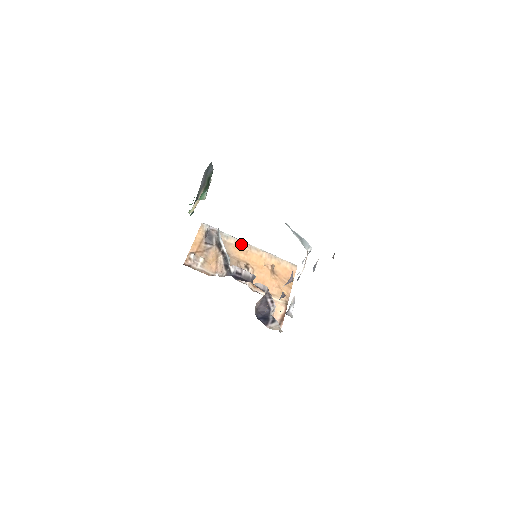
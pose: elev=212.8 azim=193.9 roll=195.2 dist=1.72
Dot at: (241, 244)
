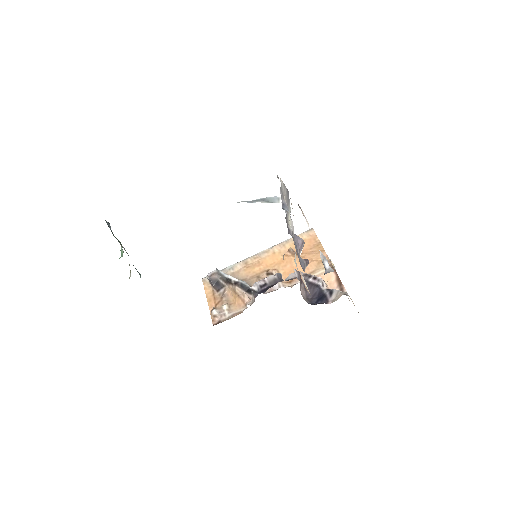
Dot at: (248, 261)
